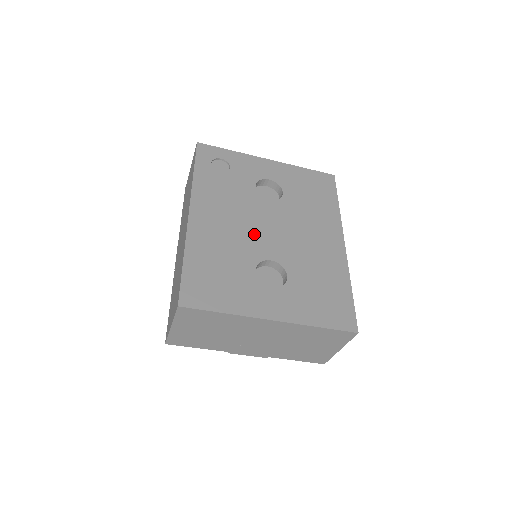
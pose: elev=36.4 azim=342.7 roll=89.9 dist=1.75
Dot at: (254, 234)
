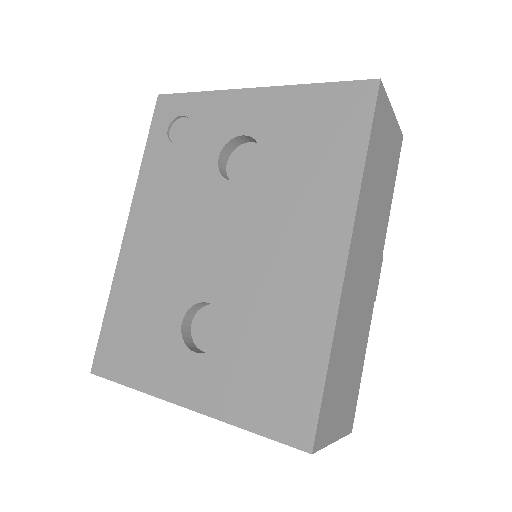
Dot at: (195, 255)
